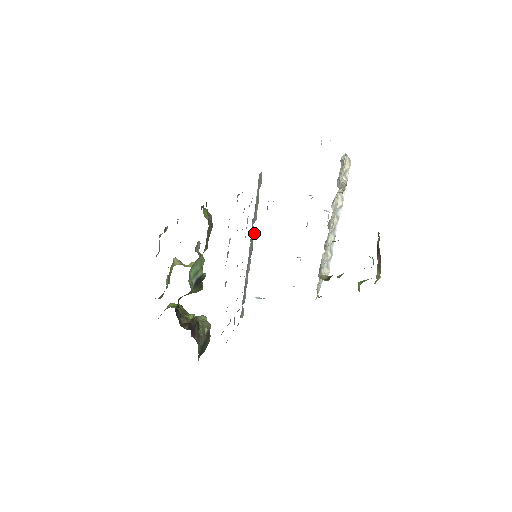
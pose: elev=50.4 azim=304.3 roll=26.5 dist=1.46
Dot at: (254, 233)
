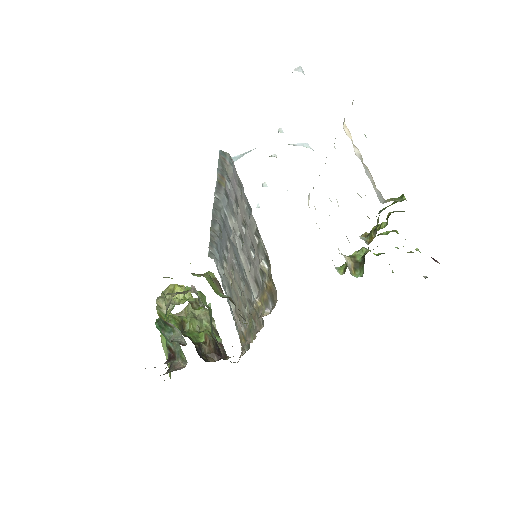
Dot at: occluded
